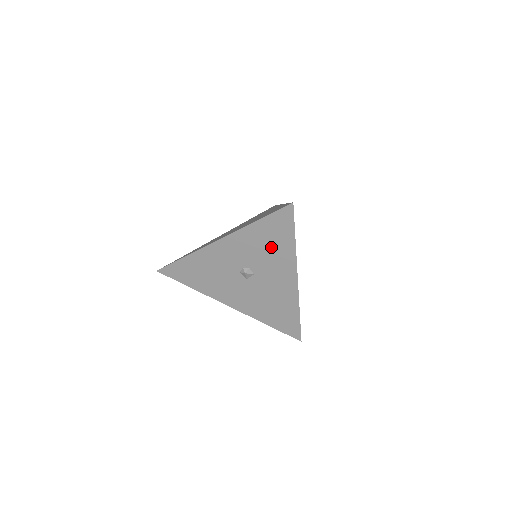
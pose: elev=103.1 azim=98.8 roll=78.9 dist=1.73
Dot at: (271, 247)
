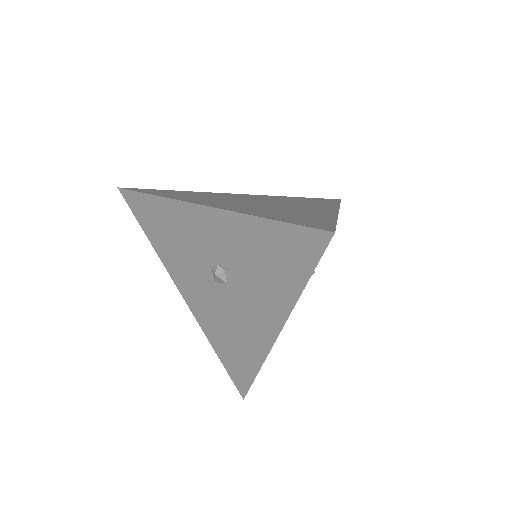
Dot at: (266, 269)
